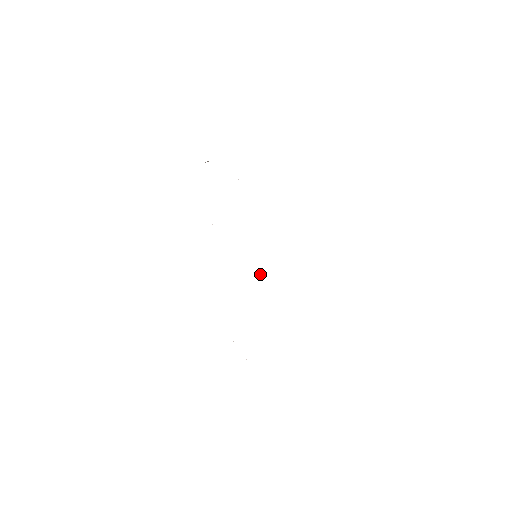
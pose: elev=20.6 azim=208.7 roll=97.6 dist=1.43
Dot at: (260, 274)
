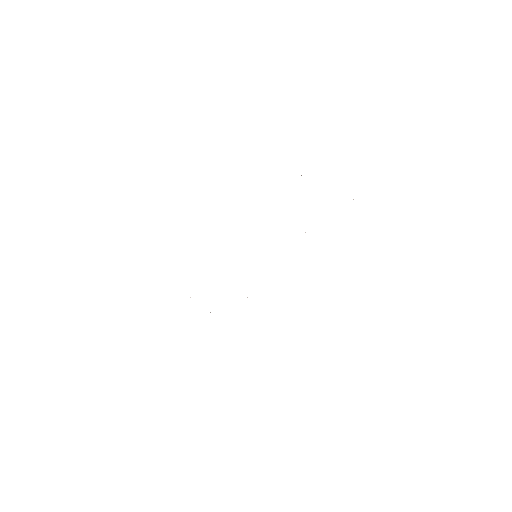
Dot at: occluded
